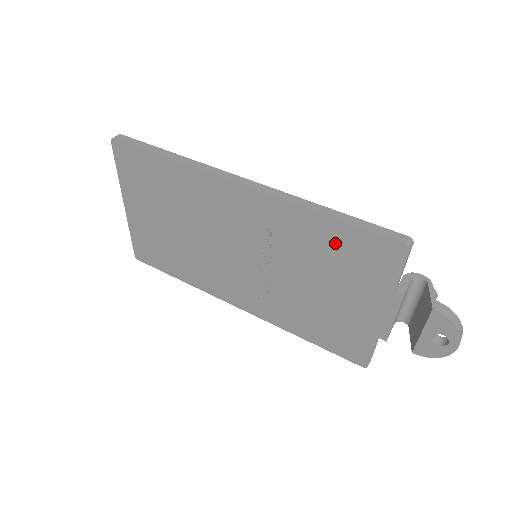
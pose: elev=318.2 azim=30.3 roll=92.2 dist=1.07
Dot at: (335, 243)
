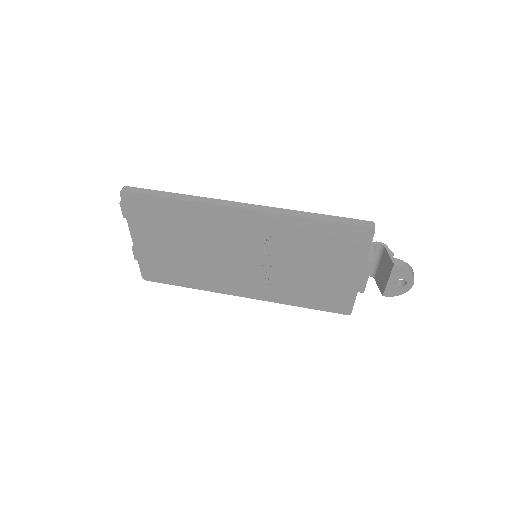
Dot at: (321, 236)
